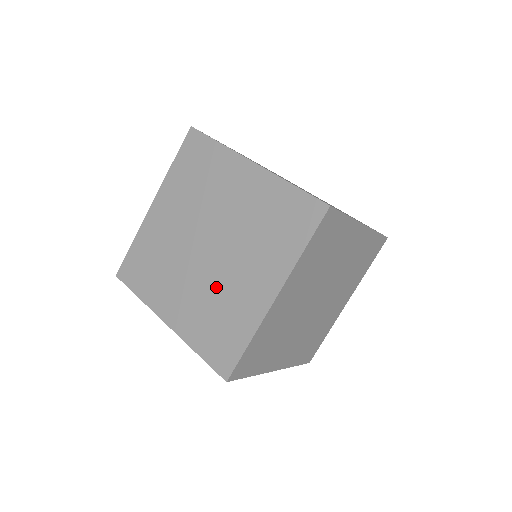
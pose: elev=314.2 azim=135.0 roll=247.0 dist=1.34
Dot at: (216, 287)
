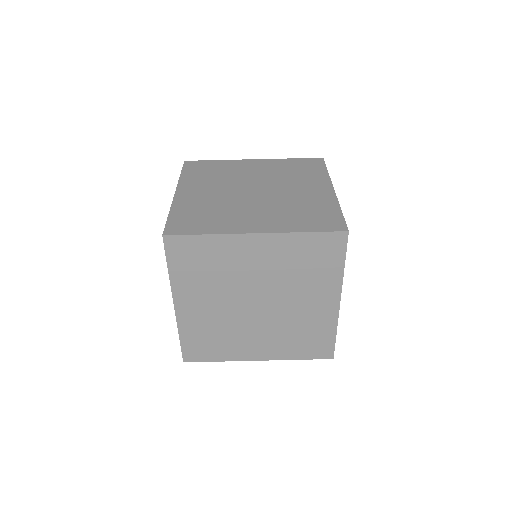
Dot at: (286, 322)
